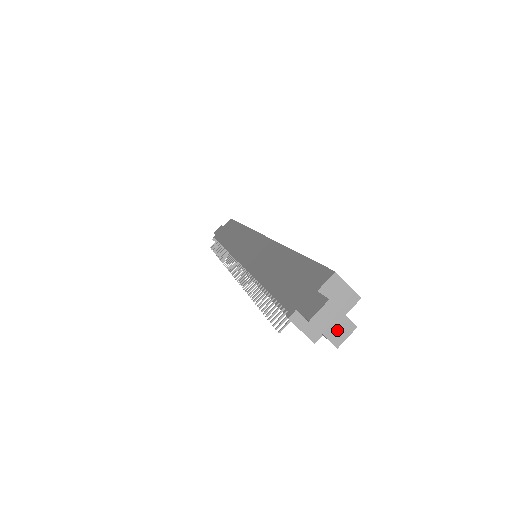
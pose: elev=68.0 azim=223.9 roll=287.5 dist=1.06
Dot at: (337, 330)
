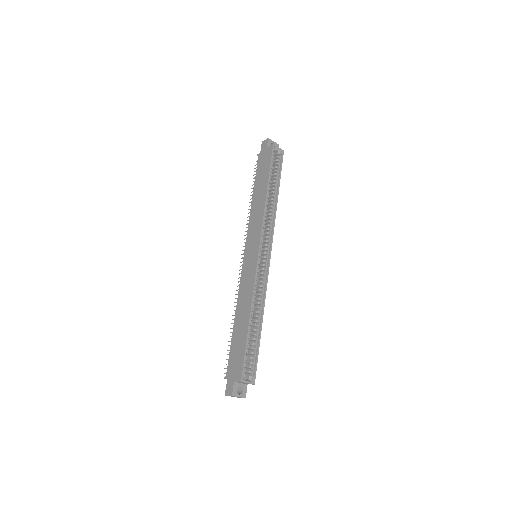
Dot at: (237, 397)
